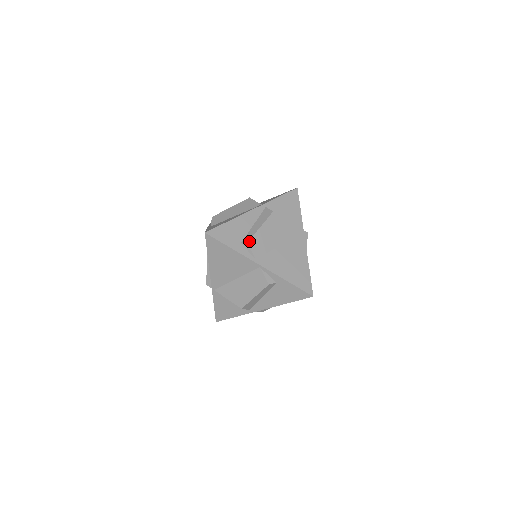
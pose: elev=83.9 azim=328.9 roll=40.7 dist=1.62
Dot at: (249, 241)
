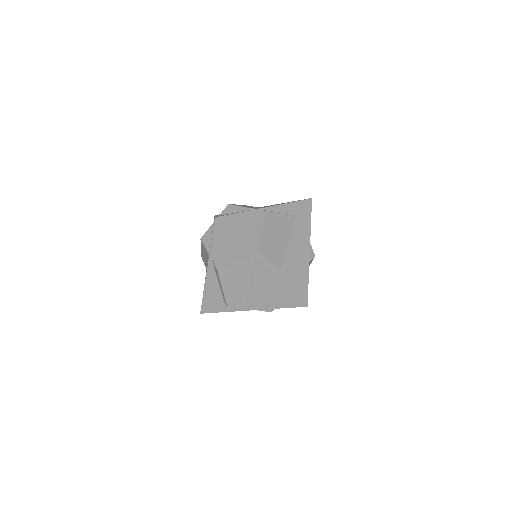
Dot at: (227, 304)
